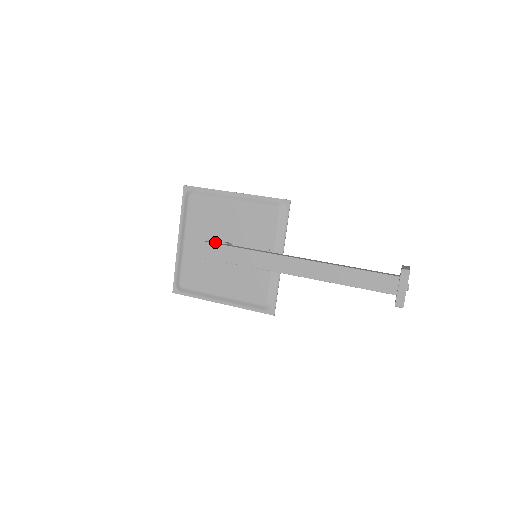
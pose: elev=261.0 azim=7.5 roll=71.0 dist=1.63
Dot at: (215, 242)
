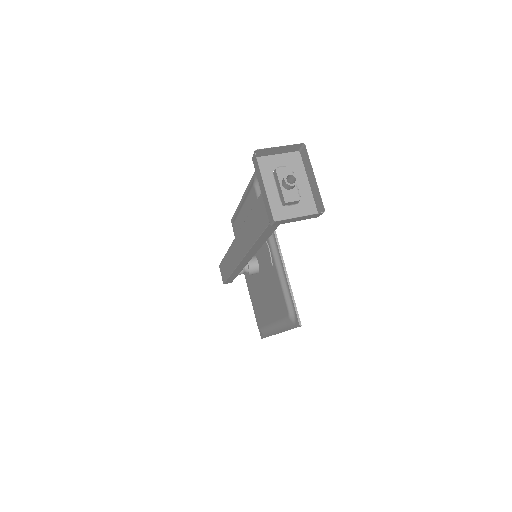
Dot at: occluded
